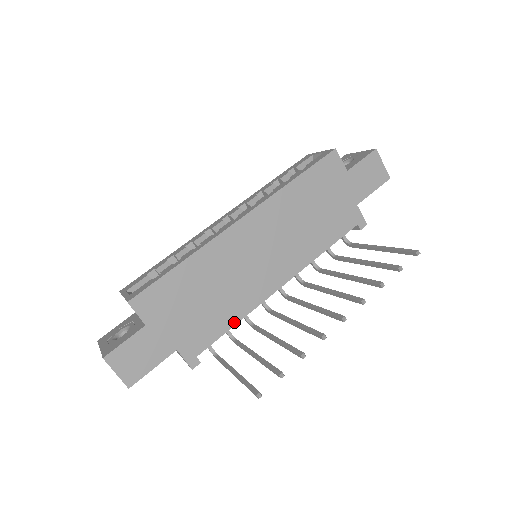
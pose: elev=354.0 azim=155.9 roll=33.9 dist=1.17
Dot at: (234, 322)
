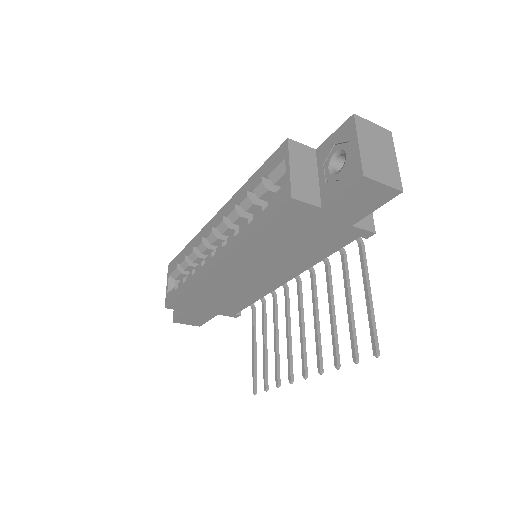
Dot at: (253, 301)
